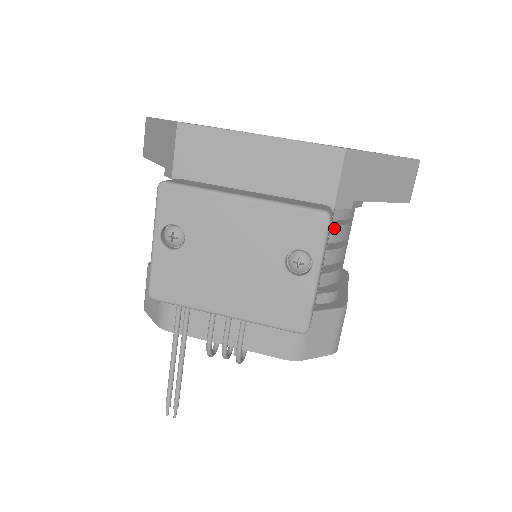
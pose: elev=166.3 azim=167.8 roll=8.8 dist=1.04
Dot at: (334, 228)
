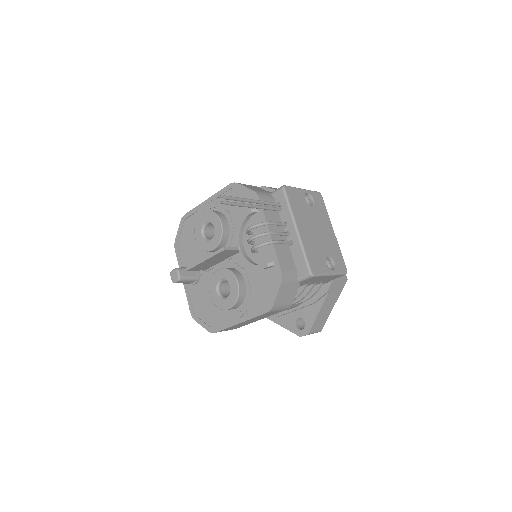
Dot at: (321, 285)
